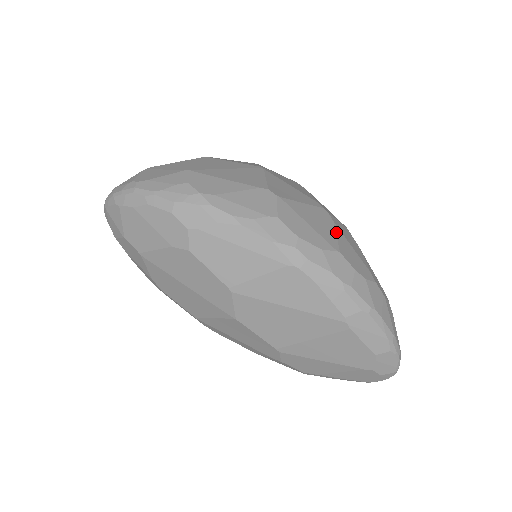
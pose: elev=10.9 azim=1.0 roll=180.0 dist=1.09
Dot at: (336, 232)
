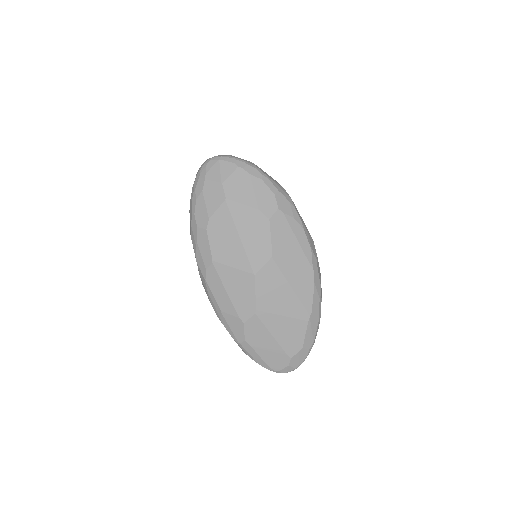
Dot at: occluded
